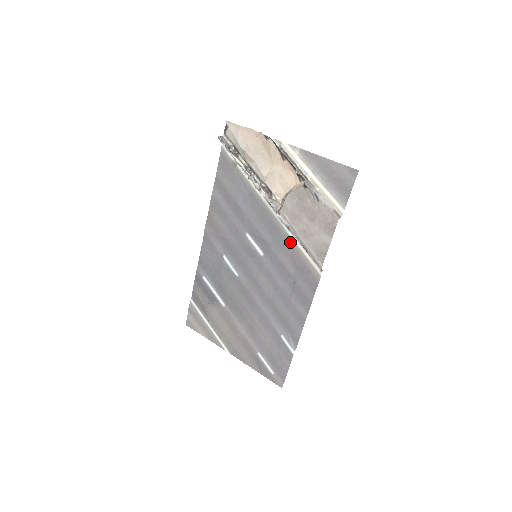
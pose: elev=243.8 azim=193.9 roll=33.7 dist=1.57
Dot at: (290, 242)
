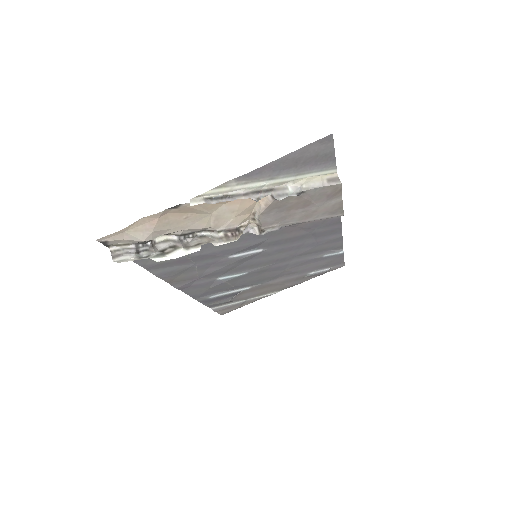
Dot at: (287, 226)
